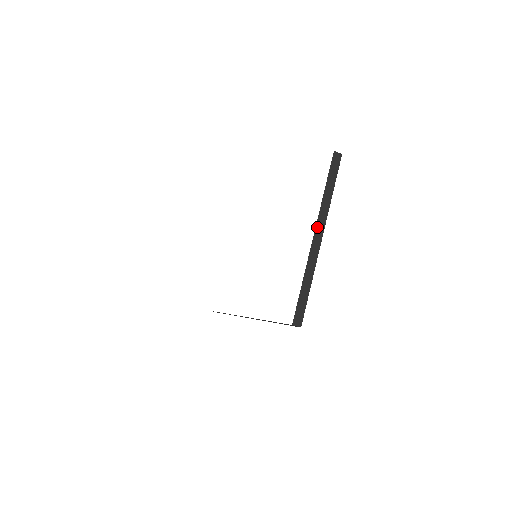
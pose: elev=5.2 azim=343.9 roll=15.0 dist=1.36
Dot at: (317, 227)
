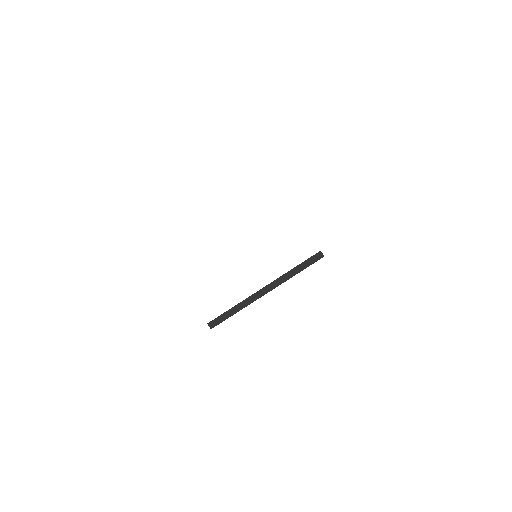
Dot at: (270, 285)
